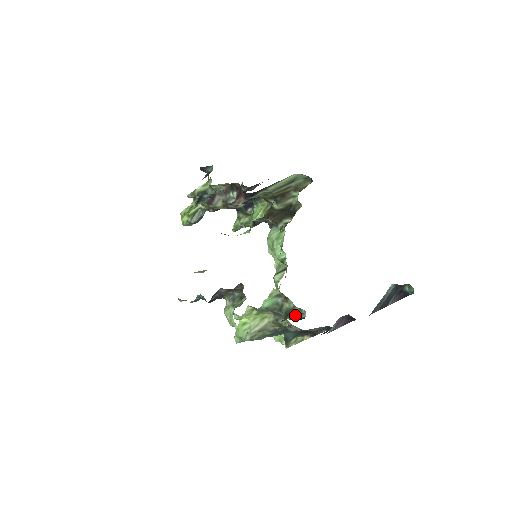
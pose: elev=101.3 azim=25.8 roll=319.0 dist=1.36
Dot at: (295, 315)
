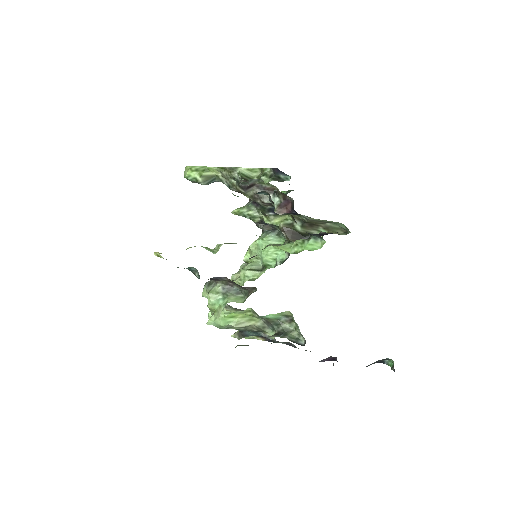
Dot at: (293, 338)
